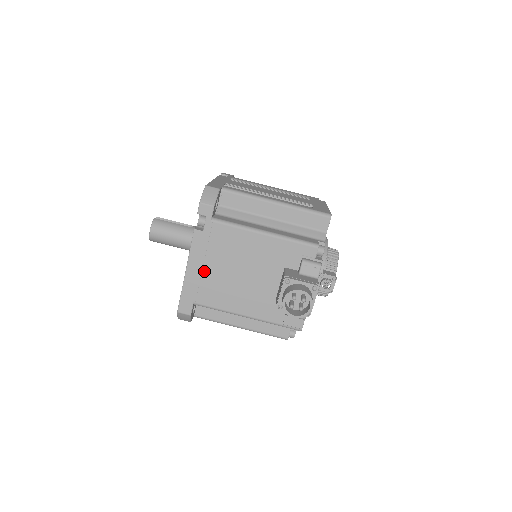
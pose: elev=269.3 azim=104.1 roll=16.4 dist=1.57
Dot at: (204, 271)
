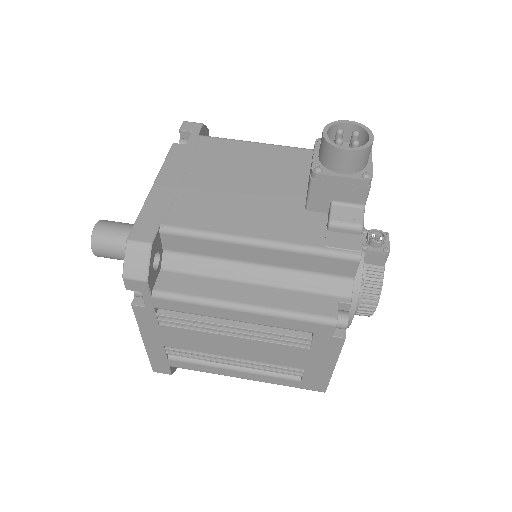
Dot at: (183, 184)
